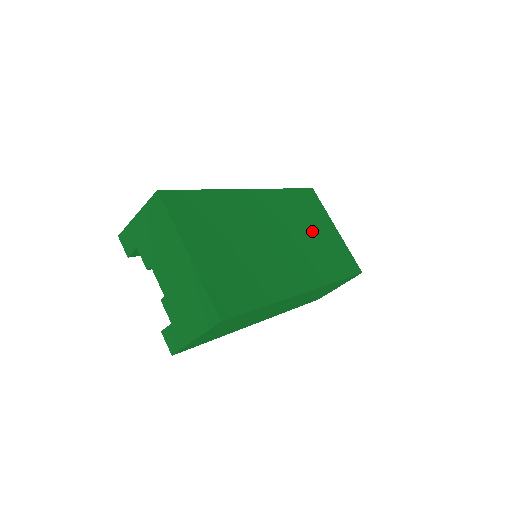
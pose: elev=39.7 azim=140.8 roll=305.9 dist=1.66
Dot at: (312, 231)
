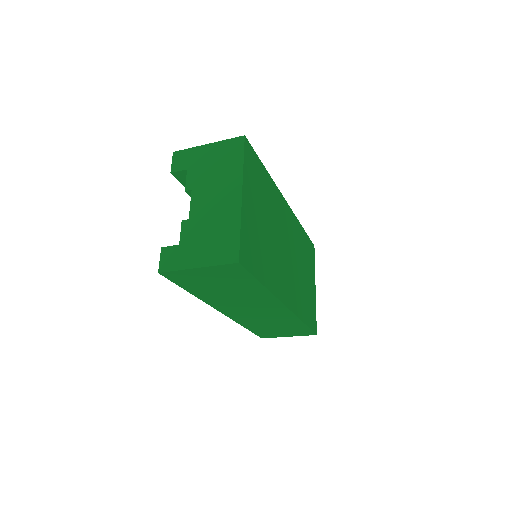
Dot at: (304, 272)
